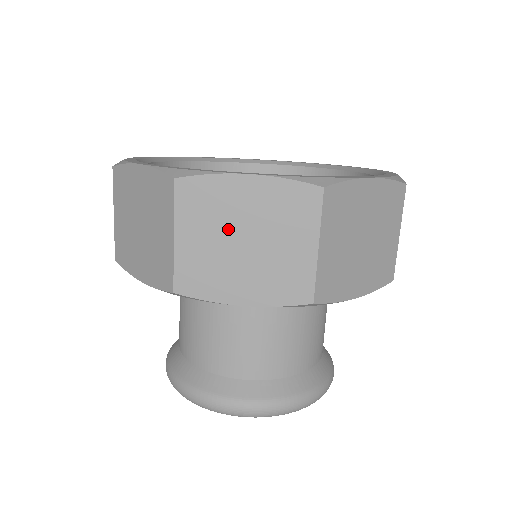
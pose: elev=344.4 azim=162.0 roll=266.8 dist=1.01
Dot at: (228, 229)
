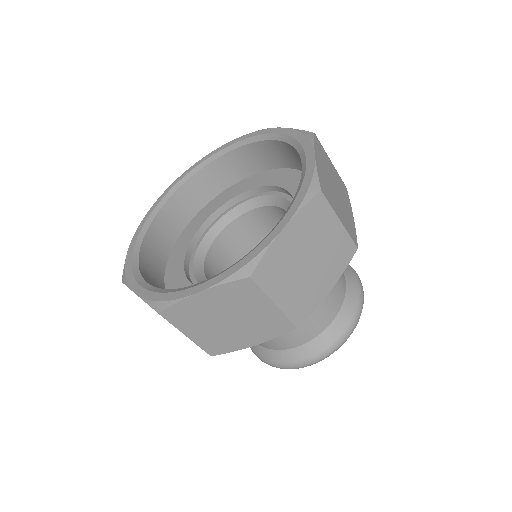
Dot at: (212, 320)
